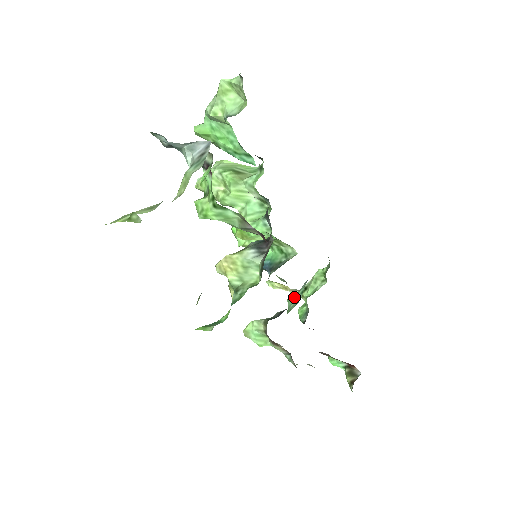
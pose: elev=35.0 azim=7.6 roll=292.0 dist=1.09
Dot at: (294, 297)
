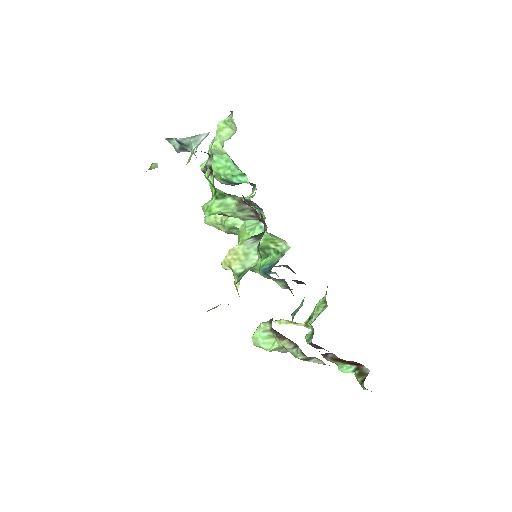
Dot at: (297, 309)
